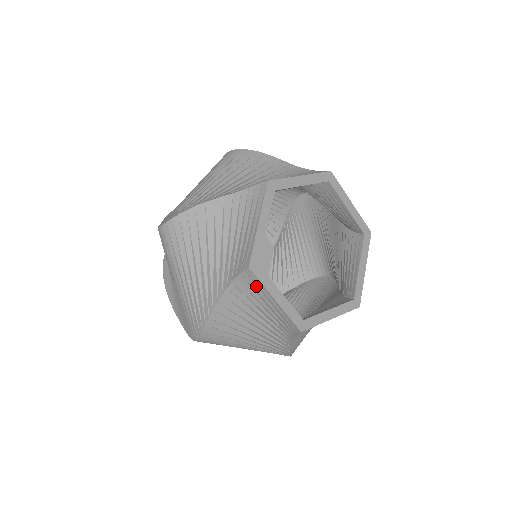
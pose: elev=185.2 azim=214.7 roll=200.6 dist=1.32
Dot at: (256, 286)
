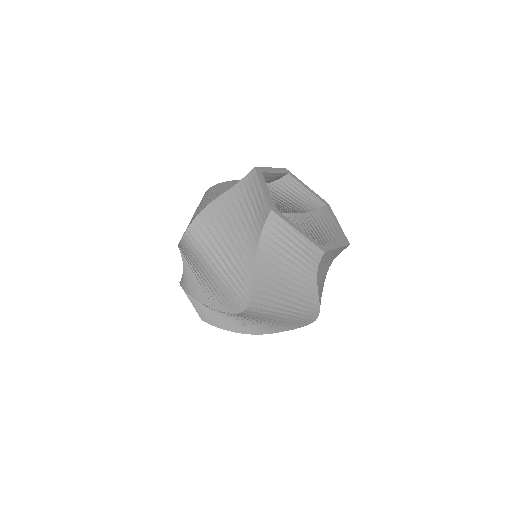
Dot at: (254, 182)
